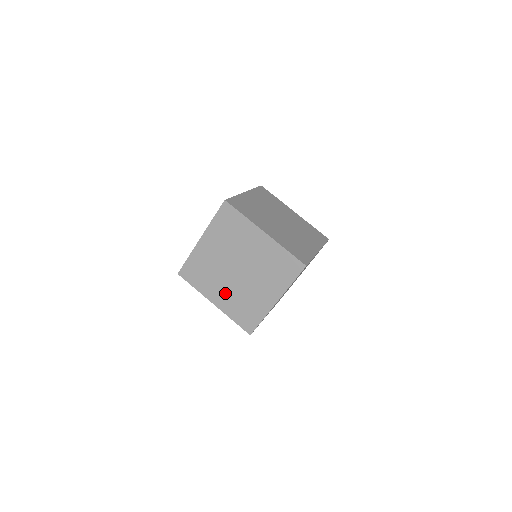
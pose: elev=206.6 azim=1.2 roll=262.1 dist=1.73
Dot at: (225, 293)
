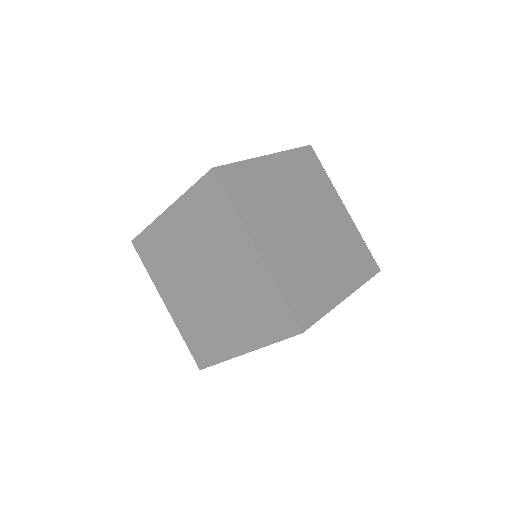
Dot at: (182, 300)
